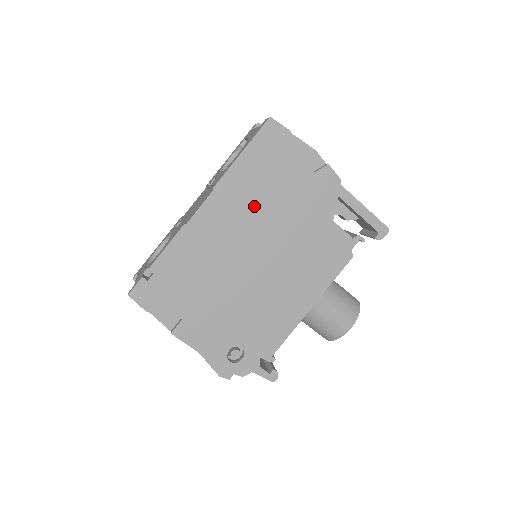
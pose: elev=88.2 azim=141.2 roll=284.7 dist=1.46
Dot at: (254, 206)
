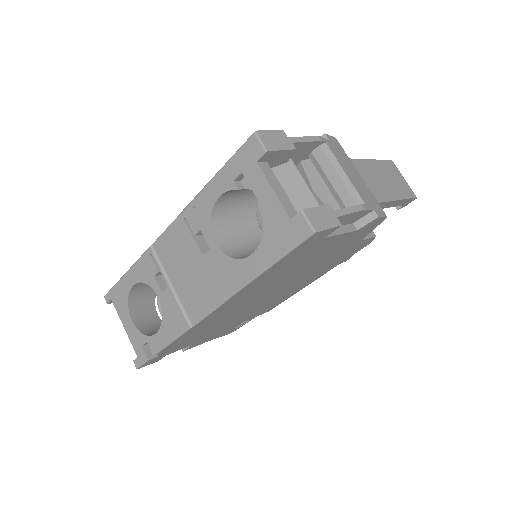
Dot at: (274, 281)
